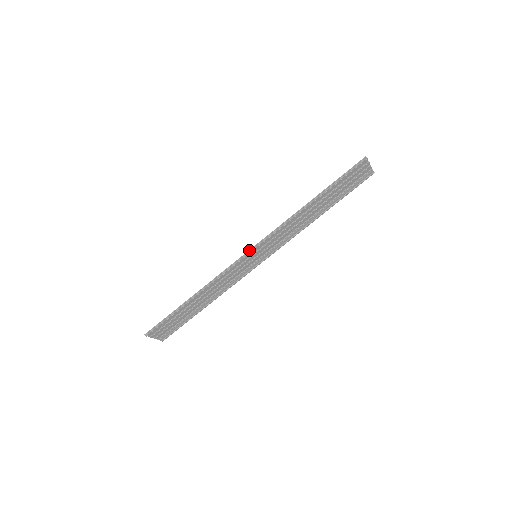
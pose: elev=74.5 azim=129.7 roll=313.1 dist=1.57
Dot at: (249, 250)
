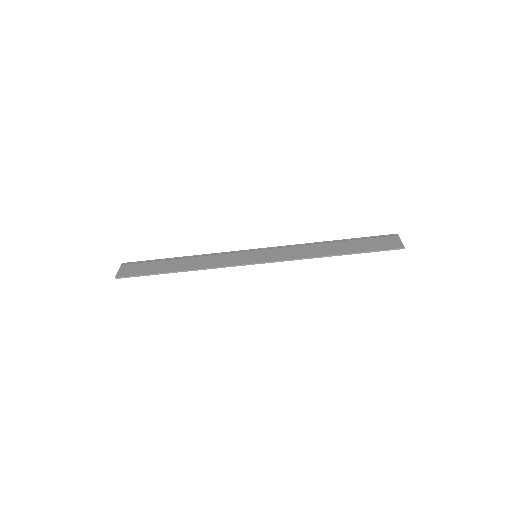
Dot at: (256, 263)
